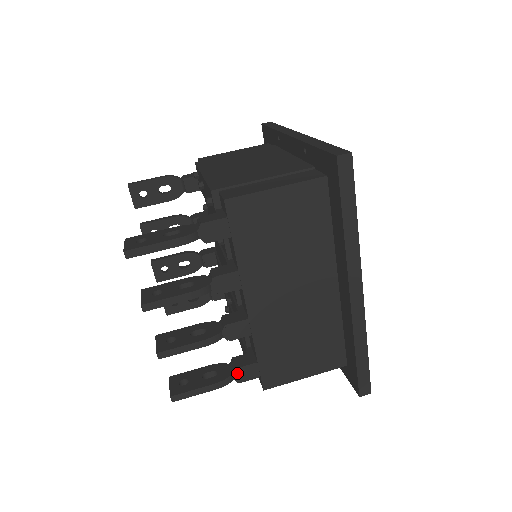
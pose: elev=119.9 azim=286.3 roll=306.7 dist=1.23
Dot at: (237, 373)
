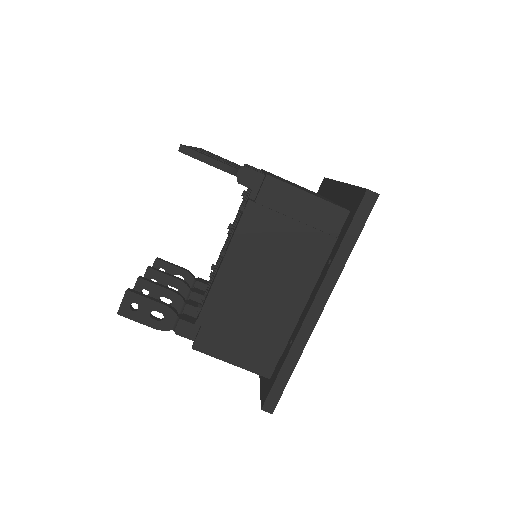
Dot at: occluded
